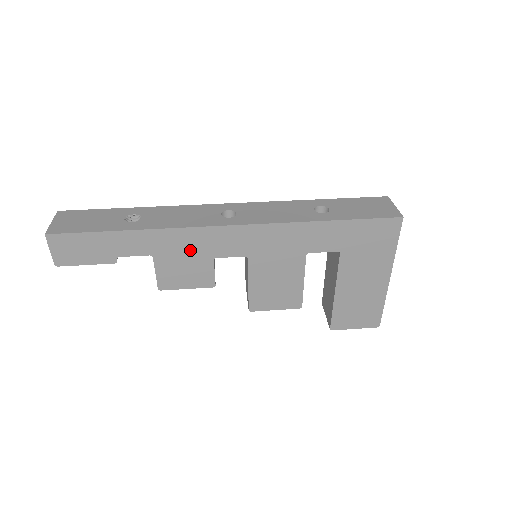
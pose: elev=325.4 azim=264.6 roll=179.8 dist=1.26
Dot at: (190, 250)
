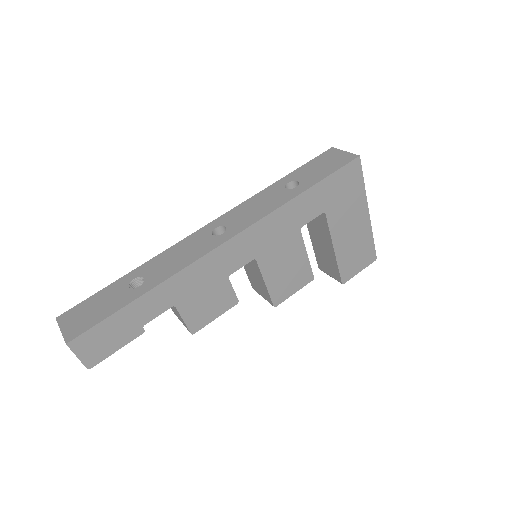
Dot at: (205, 281)
